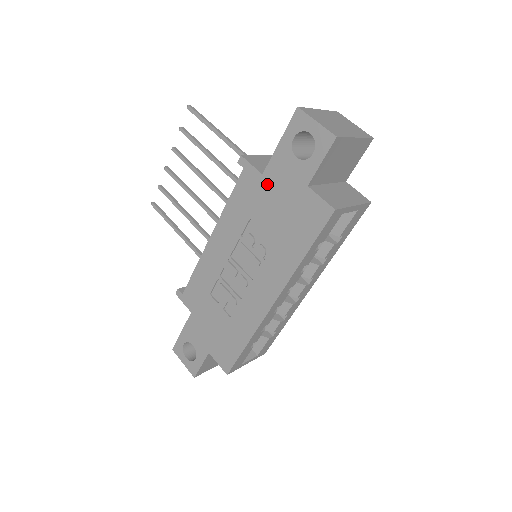
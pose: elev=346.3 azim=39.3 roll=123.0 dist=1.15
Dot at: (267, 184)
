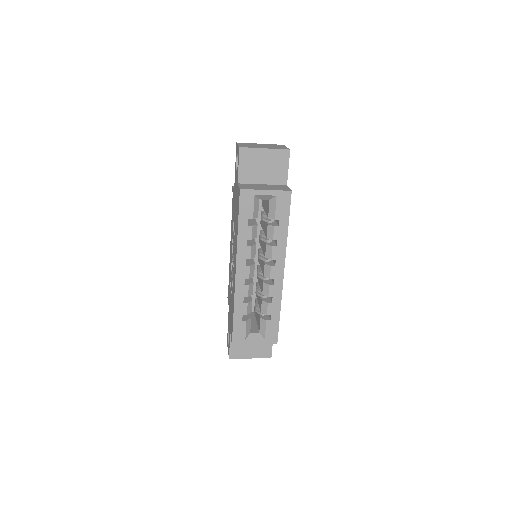
Dot at: (234, 195)
